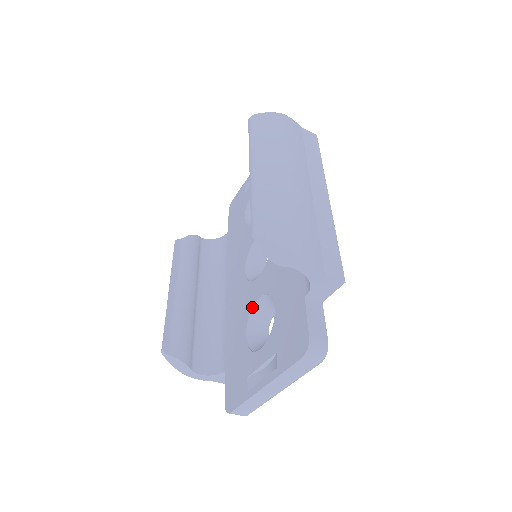
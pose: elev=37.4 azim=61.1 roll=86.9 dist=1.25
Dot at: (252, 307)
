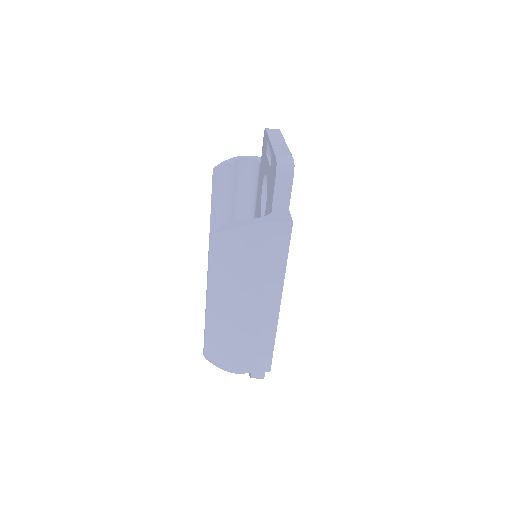
Dot at: occluded
